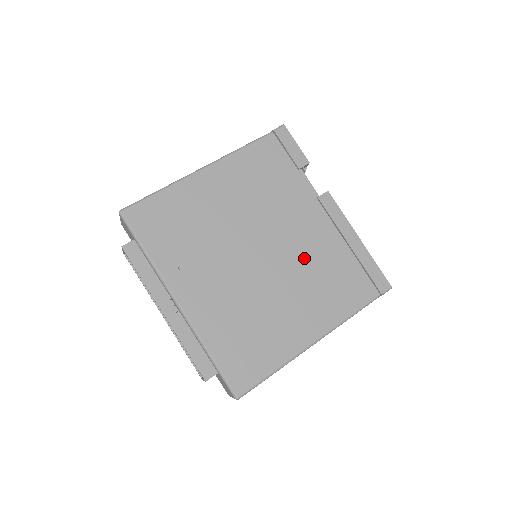
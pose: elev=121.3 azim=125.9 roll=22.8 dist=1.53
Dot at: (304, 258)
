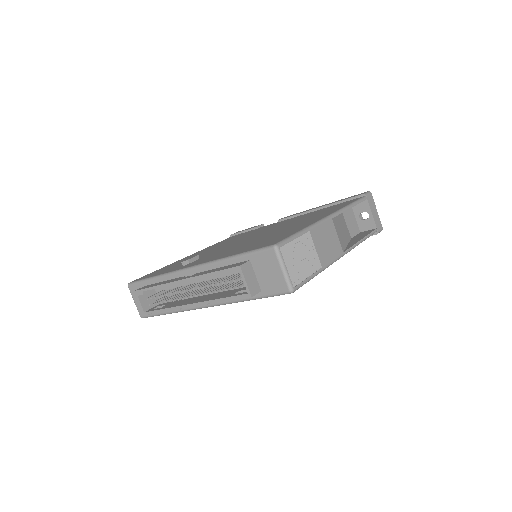
Dot at: occluded
